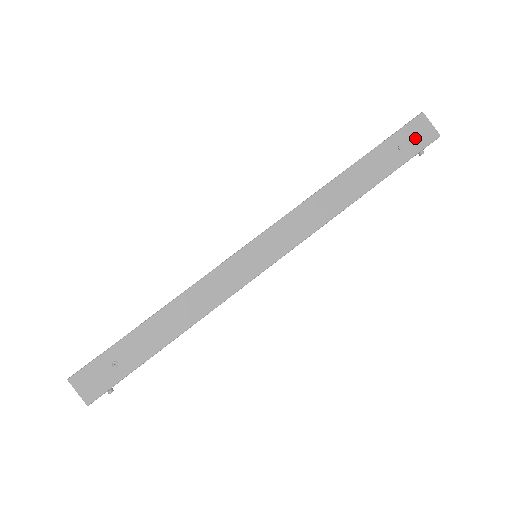
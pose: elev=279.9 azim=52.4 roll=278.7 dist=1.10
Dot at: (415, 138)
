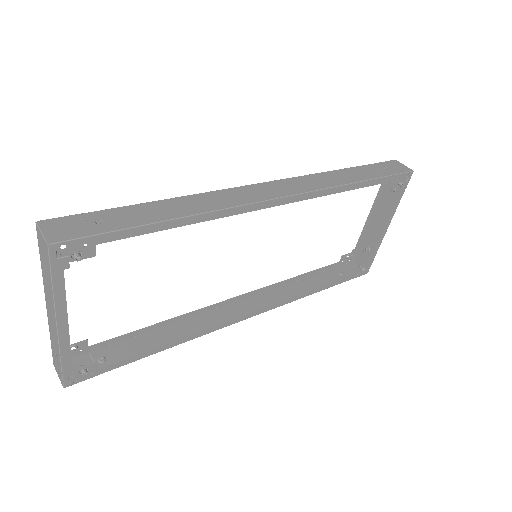
Dot at: (394, 168)
